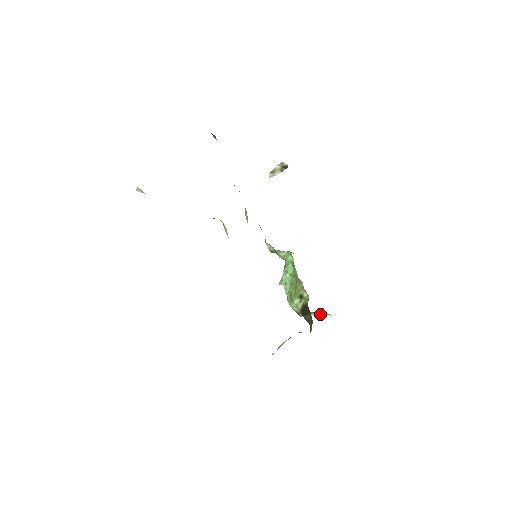
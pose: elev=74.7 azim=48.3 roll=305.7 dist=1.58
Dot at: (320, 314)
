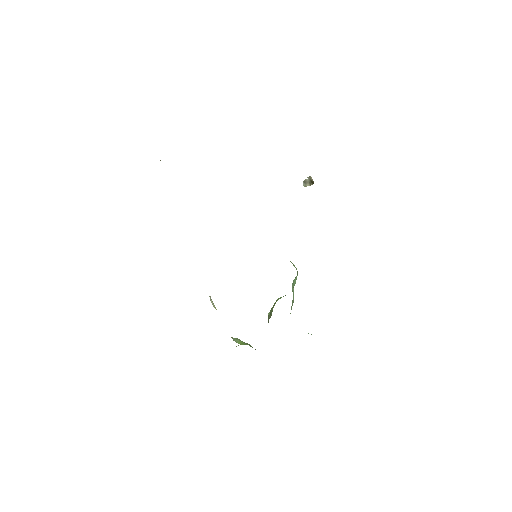
Dot at: occluded
